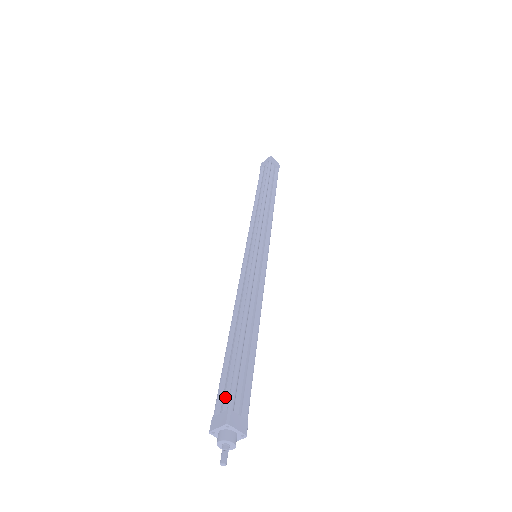
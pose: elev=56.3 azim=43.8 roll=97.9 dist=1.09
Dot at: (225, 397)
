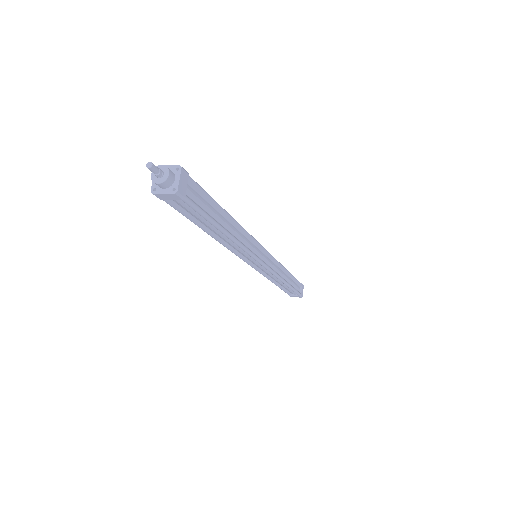
Dot at: occluded
